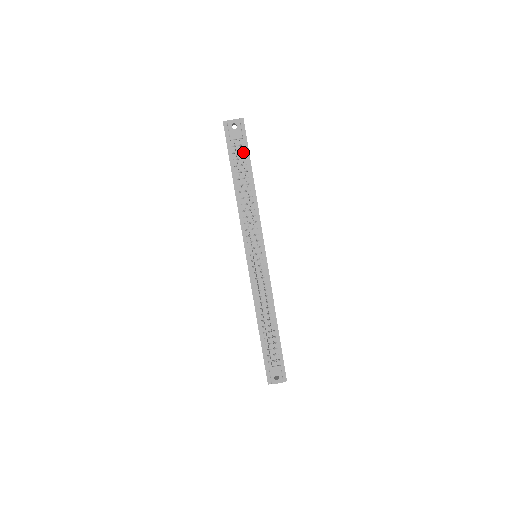
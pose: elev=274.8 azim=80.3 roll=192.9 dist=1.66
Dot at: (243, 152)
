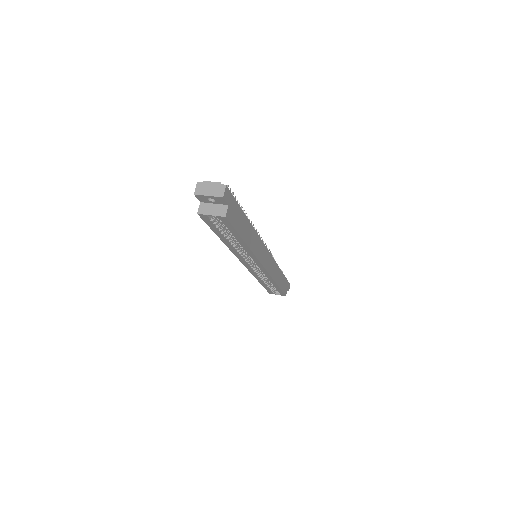
Dot at: occluded
